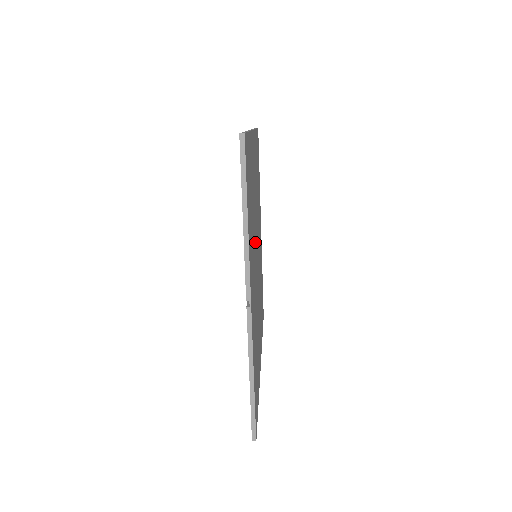
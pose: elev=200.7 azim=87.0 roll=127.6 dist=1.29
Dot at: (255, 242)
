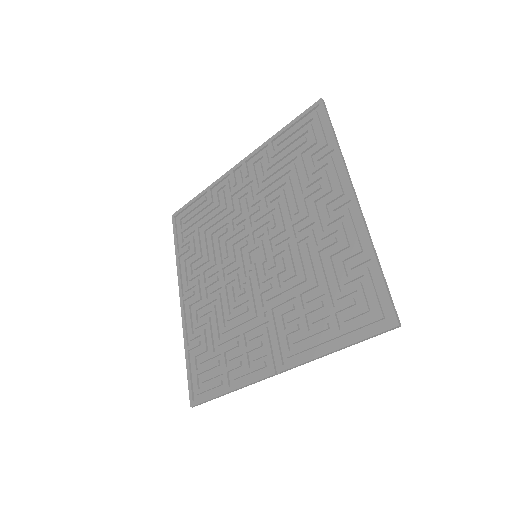
Dot at: (278, 272)
